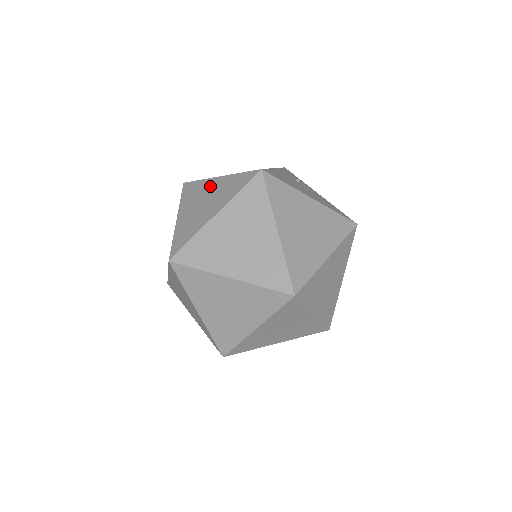
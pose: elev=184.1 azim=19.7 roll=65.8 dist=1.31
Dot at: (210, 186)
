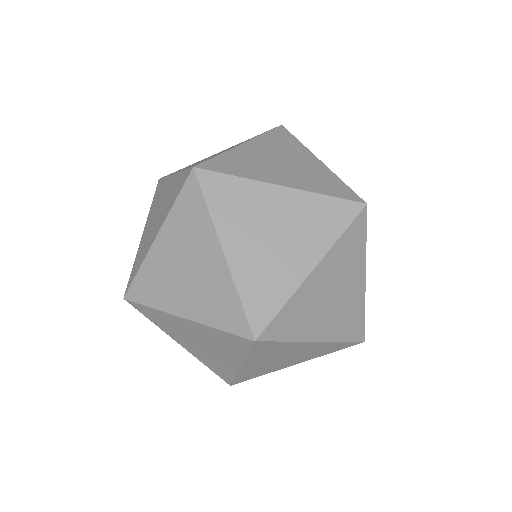
Dot at: occluded
